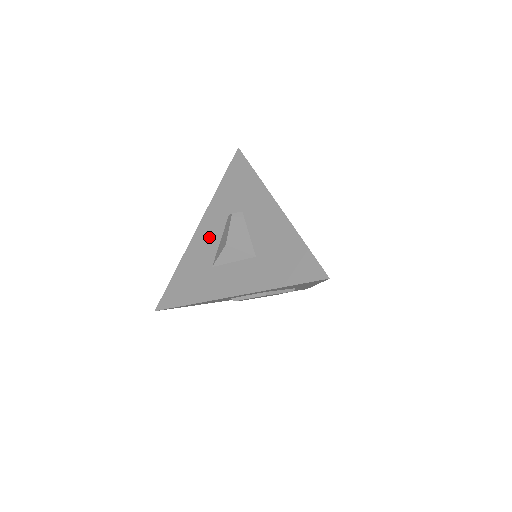
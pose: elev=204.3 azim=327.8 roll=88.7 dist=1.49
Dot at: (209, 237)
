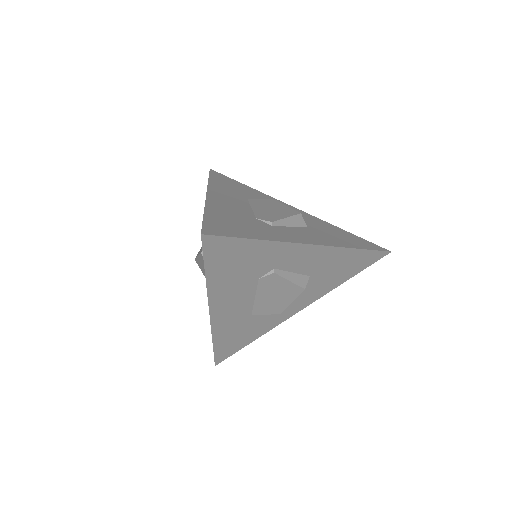
Dot at: occluded
